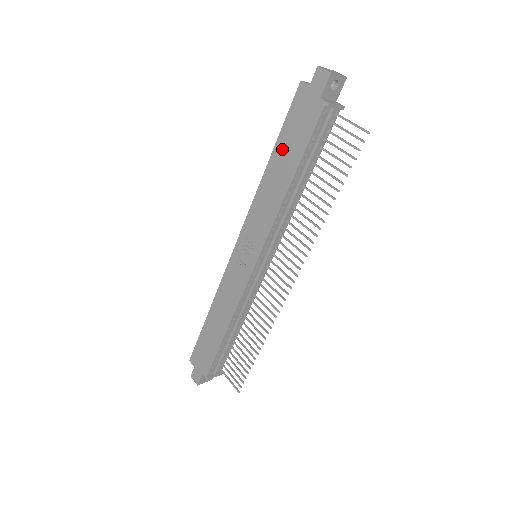
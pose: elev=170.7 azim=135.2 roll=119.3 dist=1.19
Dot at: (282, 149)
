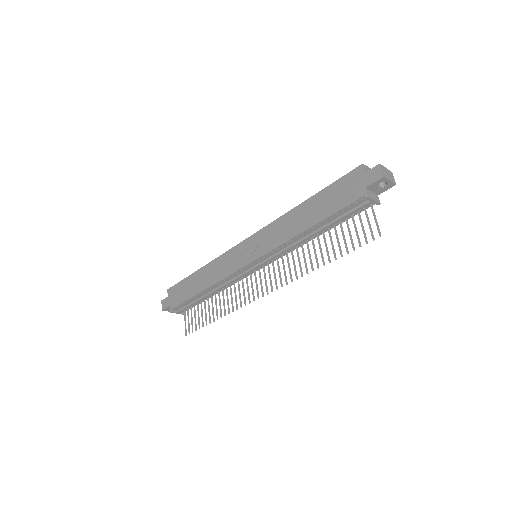
Dot at: (319, 200)
